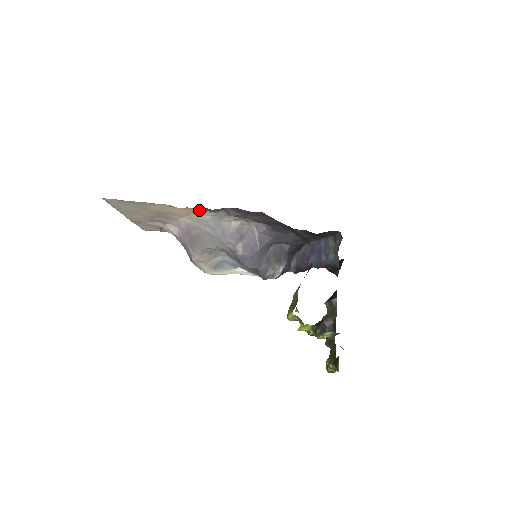
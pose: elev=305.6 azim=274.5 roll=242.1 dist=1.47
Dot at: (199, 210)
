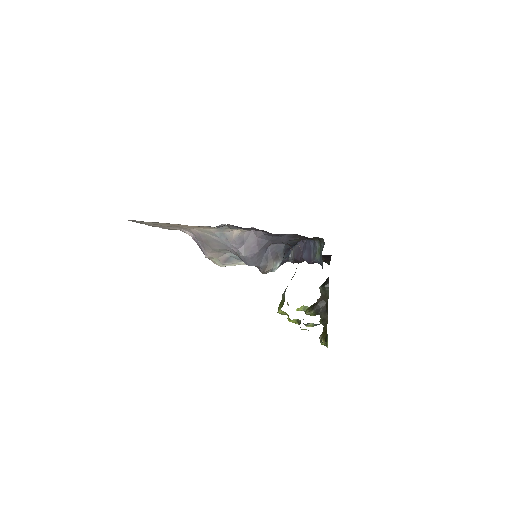
Dot at: (205, 227)
